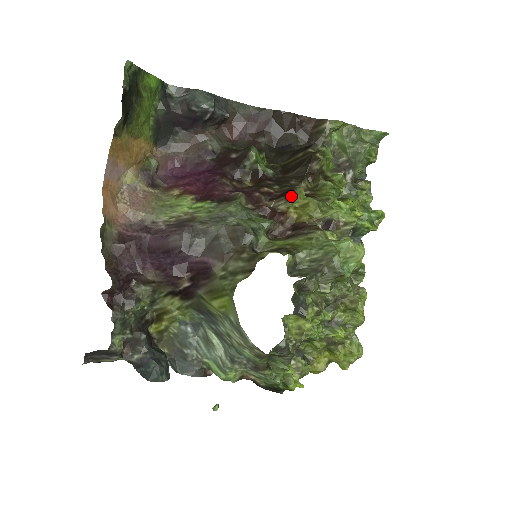
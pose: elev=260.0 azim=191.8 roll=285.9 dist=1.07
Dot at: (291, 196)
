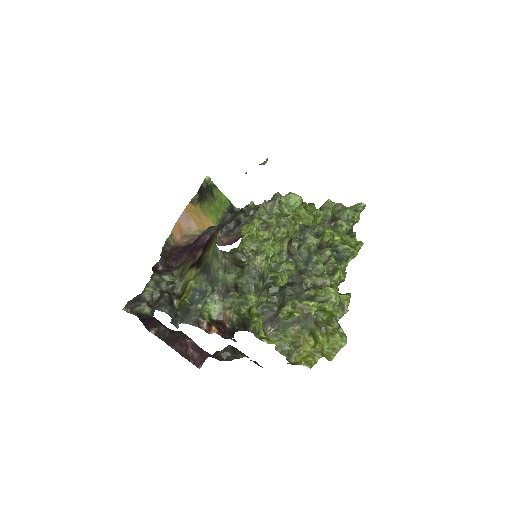
Dot at: occluded
